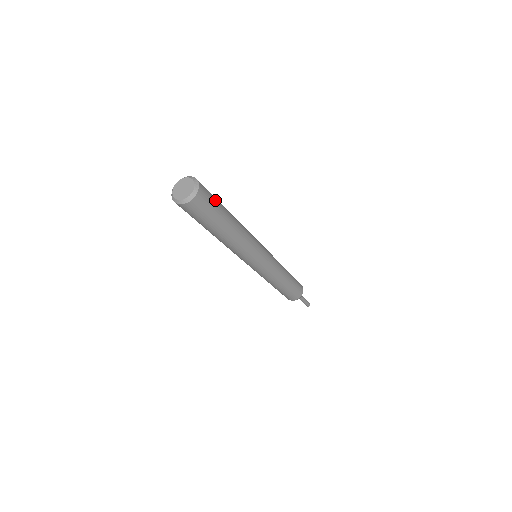
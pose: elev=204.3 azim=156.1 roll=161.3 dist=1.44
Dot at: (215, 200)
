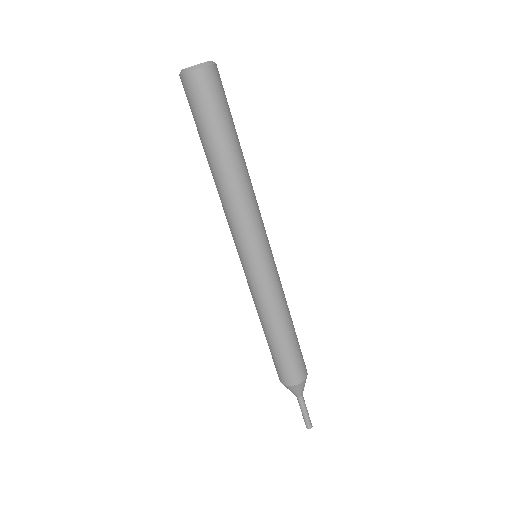
Dot at: occluded
